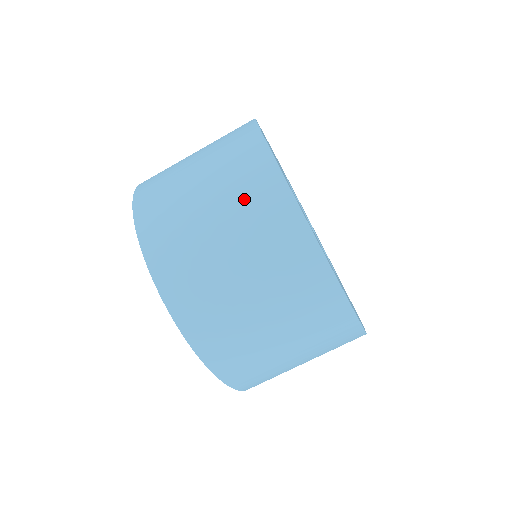
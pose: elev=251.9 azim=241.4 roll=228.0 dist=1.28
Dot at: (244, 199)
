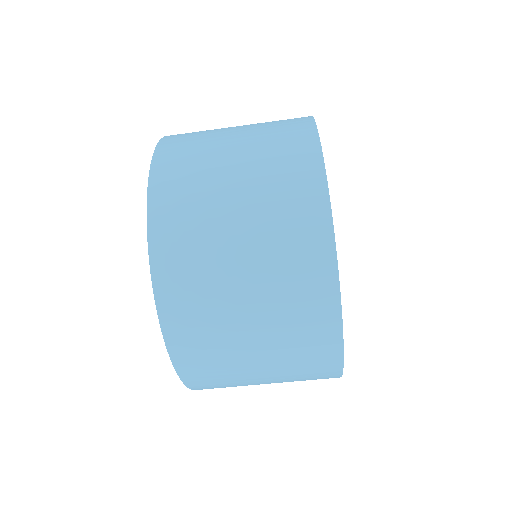
Dot at: (277, 189)
